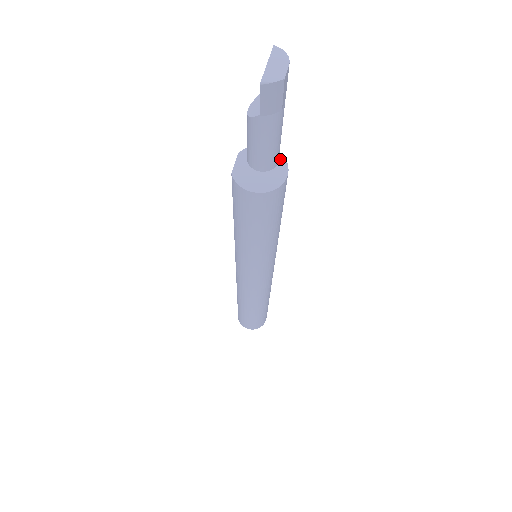
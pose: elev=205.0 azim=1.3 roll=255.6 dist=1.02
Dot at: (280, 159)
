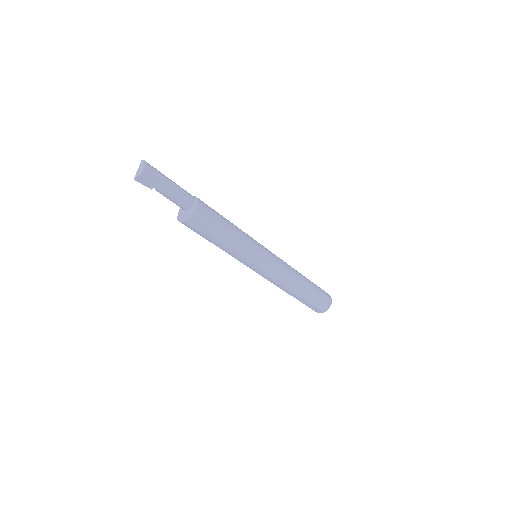
Dot at: (195, 199)
